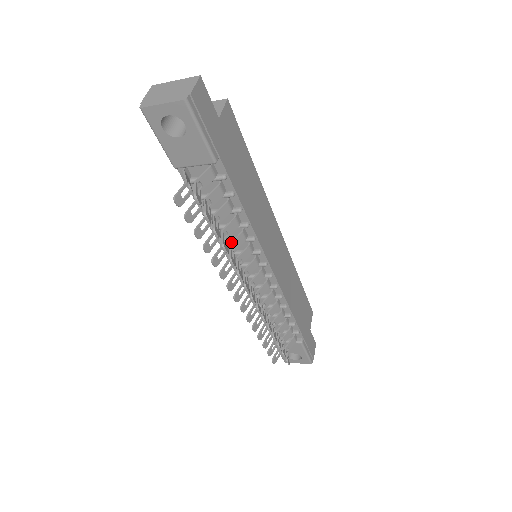
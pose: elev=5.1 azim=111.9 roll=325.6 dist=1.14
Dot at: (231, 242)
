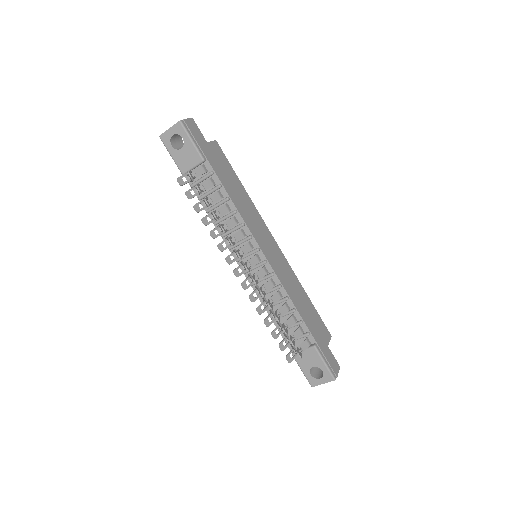
Dot at: (224, 222)
